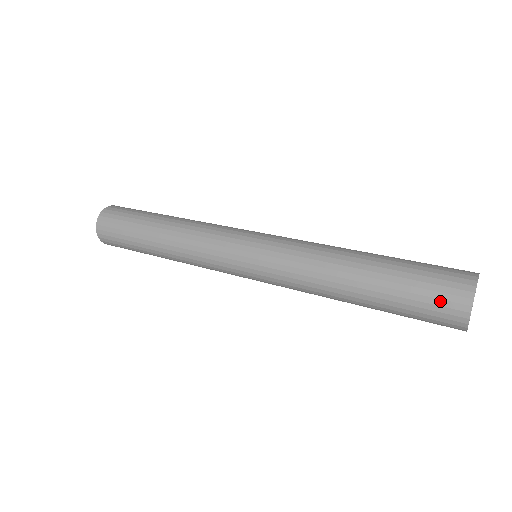
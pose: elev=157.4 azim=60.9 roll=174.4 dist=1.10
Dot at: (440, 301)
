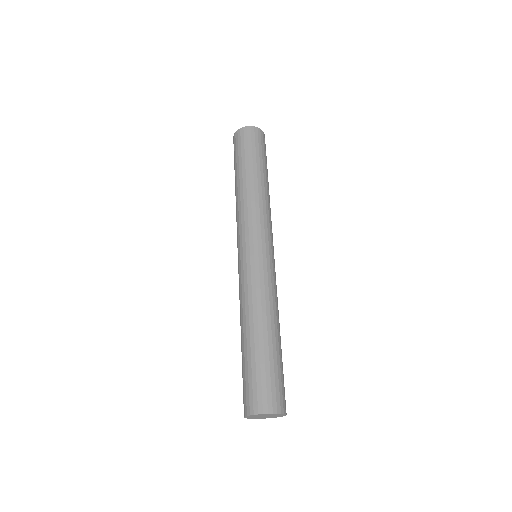
Dot at: (256, 393)
